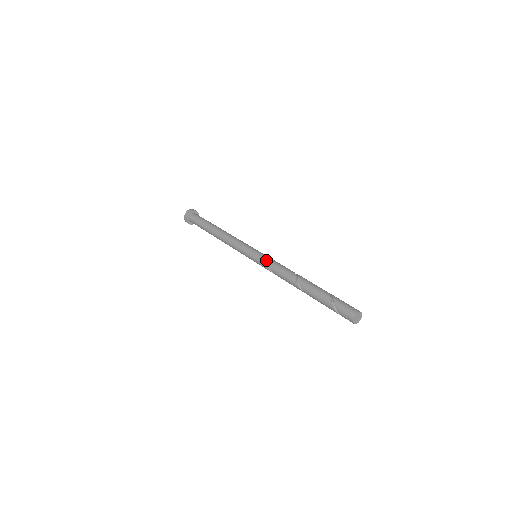
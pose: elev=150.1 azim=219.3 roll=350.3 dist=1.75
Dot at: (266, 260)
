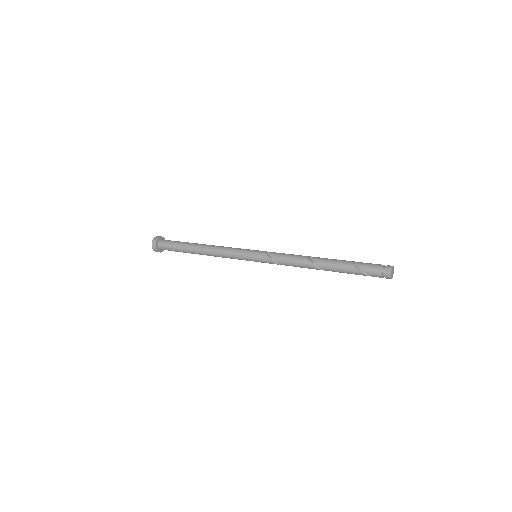
Dot at: (271, 259)
